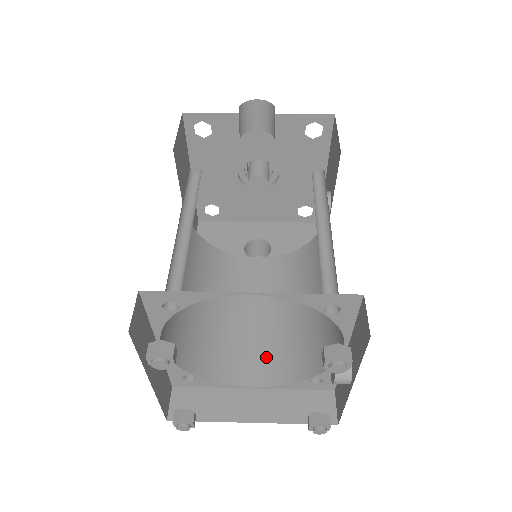
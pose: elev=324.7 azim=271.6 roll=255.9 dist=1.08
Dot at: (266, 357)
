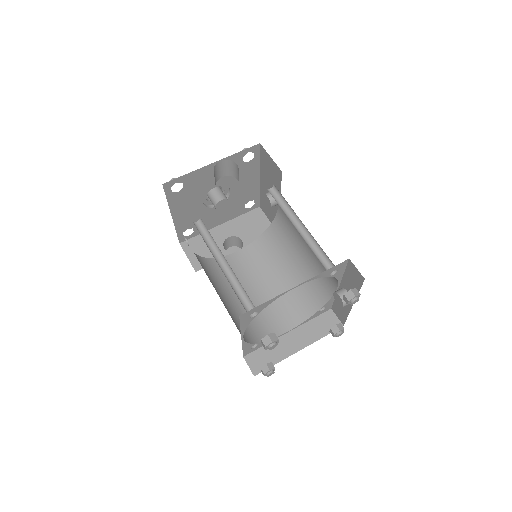
Dot at: (285, 311)
